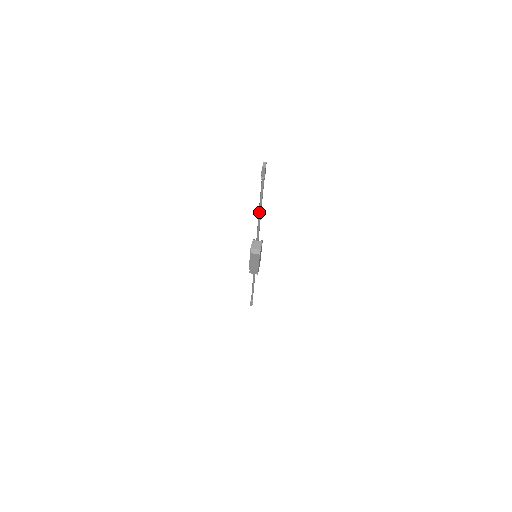
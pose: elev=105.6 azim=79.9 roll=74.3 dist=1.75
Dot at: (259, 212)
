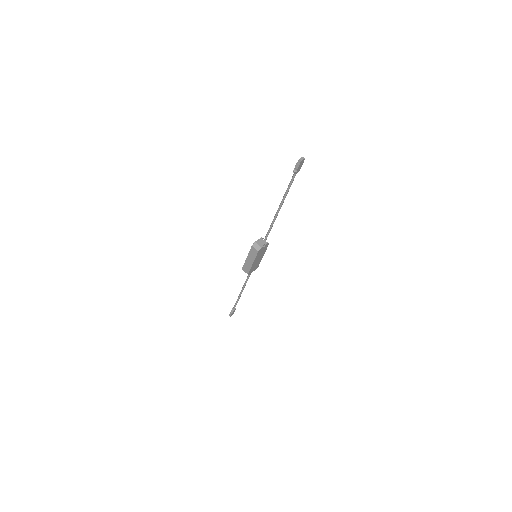
Dot at: (278, 208)
